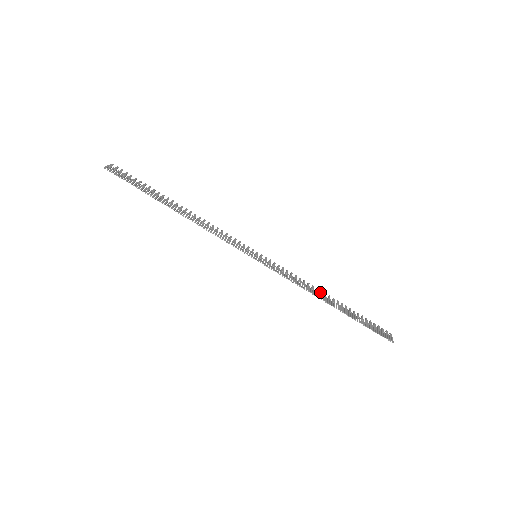
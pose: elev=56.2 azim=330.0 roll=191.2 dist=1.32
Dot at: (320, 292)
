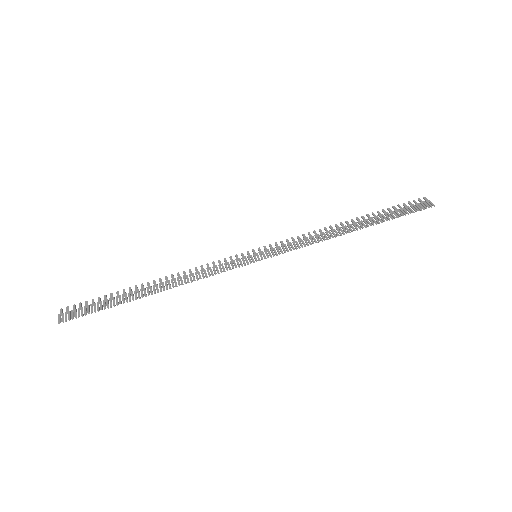
Dot at: (336, 227)
